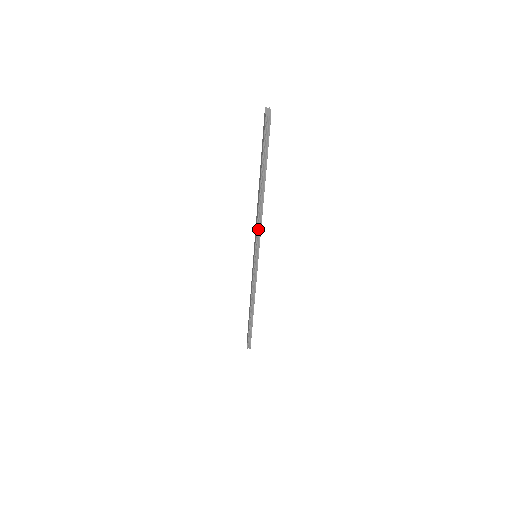
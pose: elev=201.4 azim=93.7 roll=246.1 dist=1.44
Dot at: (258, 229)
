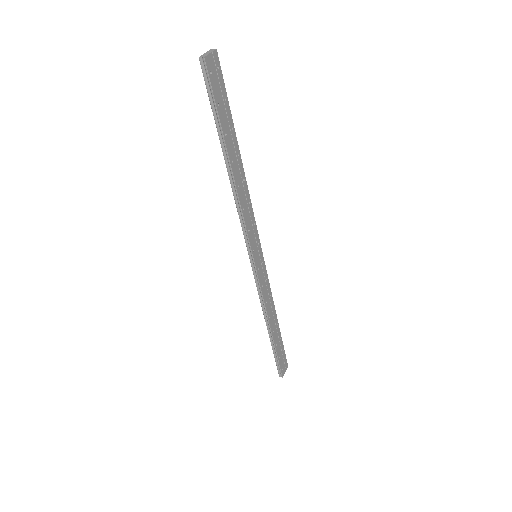
Dot at: (241, 218)
